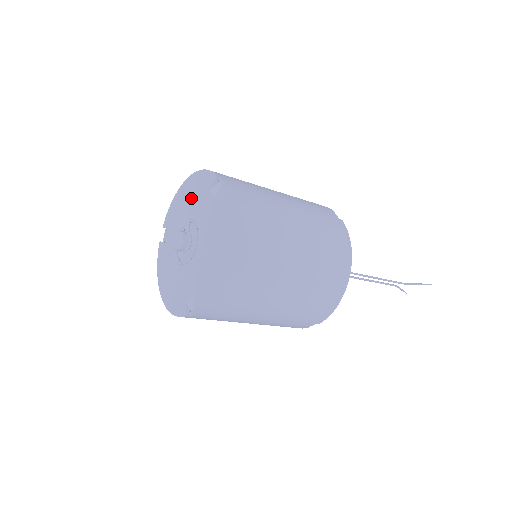
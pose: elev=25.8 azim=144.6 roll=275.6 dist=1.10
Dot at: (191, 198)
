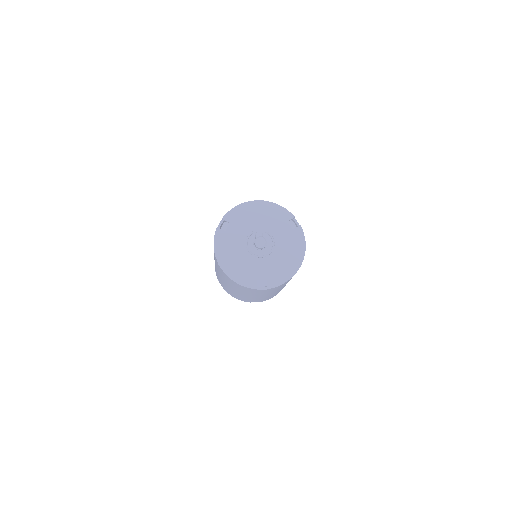
Dot at: (265, 217)
